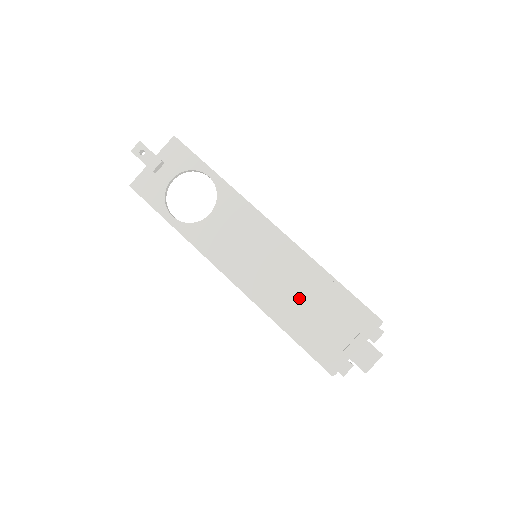
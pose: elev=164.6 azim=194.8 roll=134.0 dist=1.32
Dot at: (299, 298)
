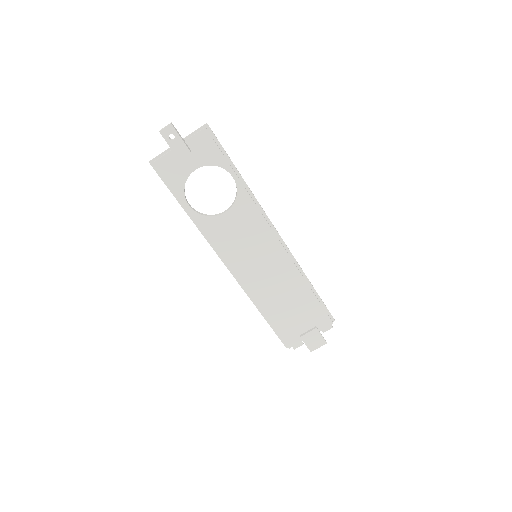
Dot at: (281, 295)
